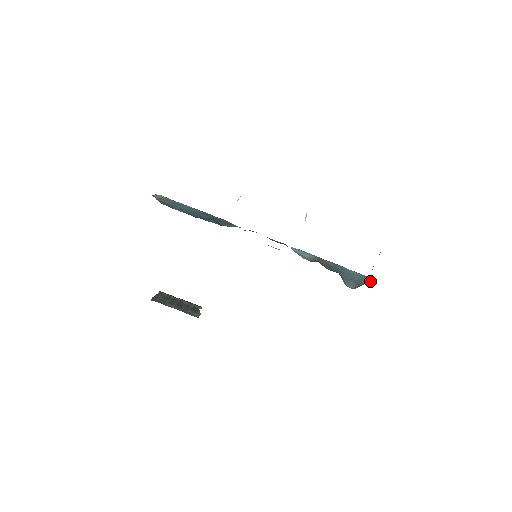
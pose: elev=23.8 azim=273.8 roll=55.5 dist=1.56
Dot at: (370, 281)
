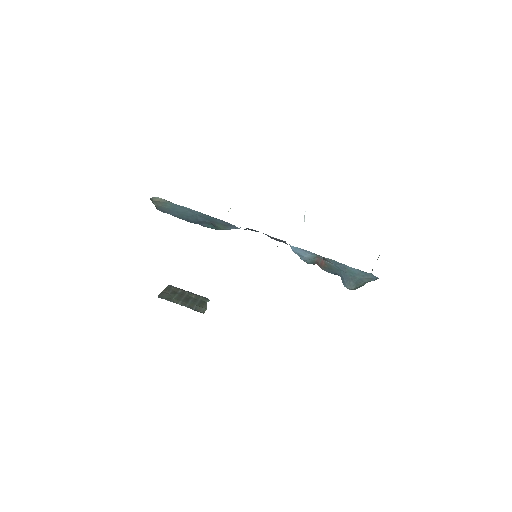
Dot at: (371, 280)
